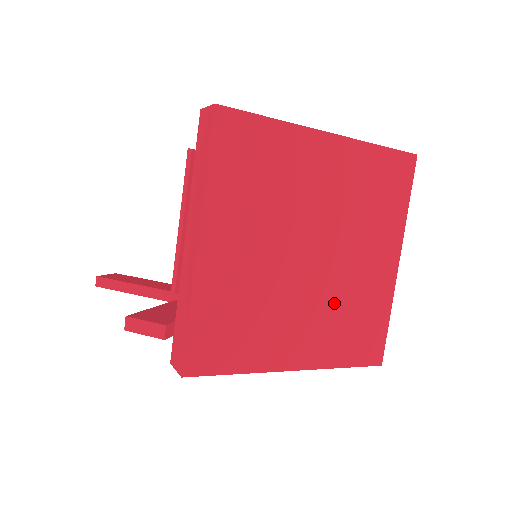
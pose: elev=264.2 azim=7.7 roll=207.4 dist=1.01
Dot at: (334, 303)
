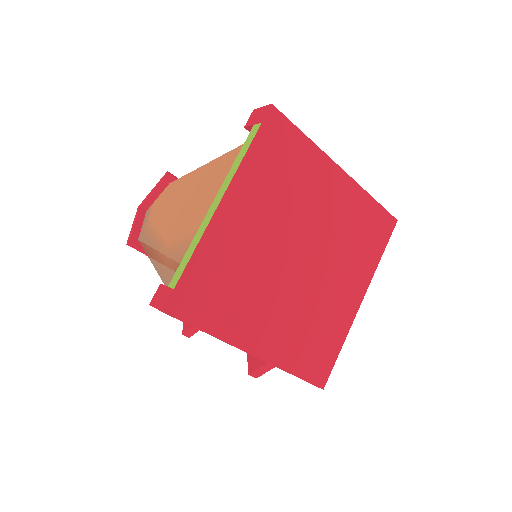
Dot at: (339, 249)
